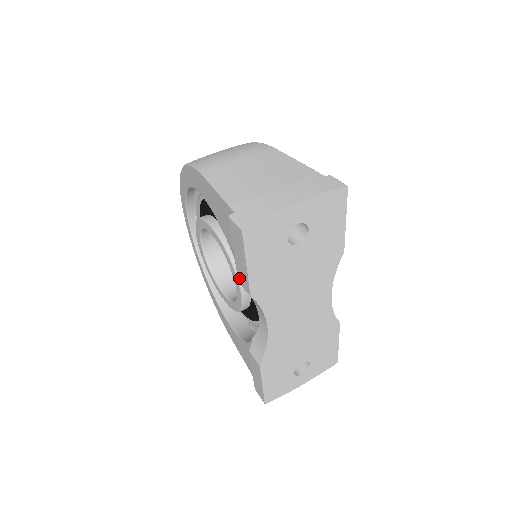
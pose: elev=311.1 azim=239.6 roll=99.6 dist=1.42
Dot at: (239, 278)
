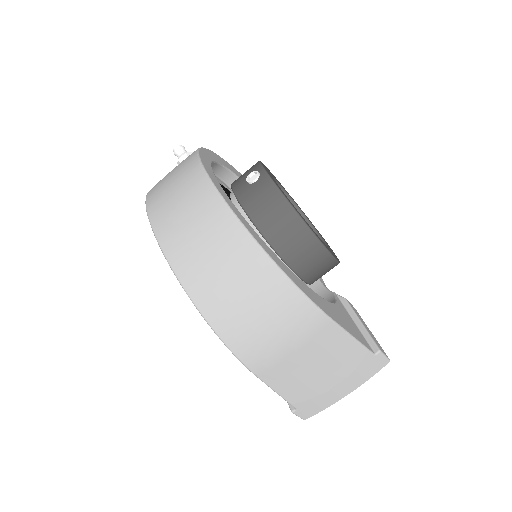
Dot at: occluded
